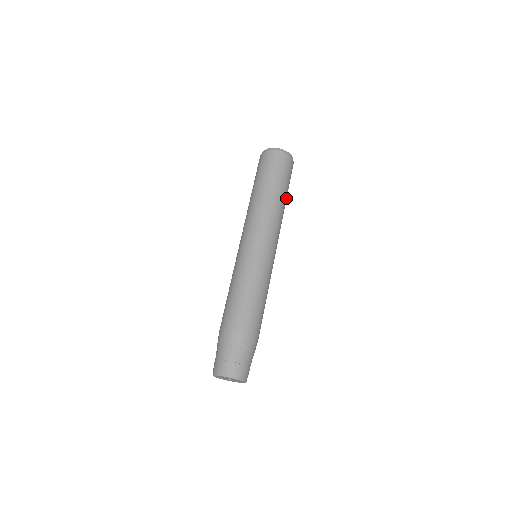
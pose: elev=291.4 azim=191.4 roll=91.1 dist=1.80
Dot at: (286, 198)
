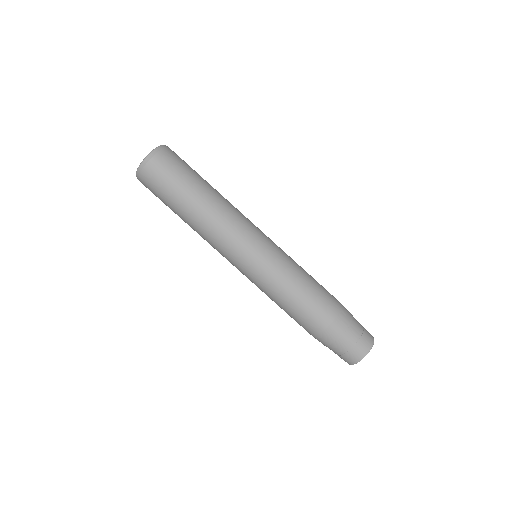
Dot at: occluded
